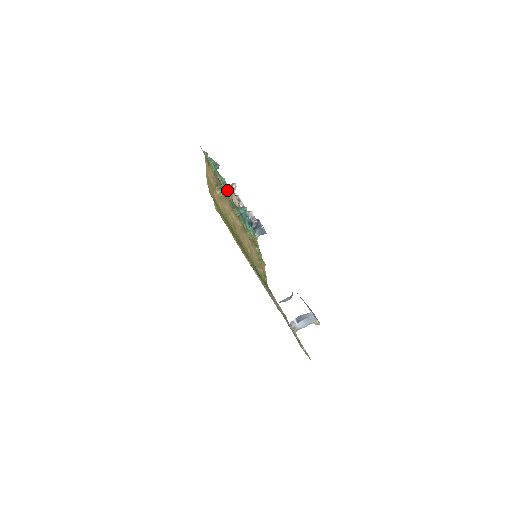
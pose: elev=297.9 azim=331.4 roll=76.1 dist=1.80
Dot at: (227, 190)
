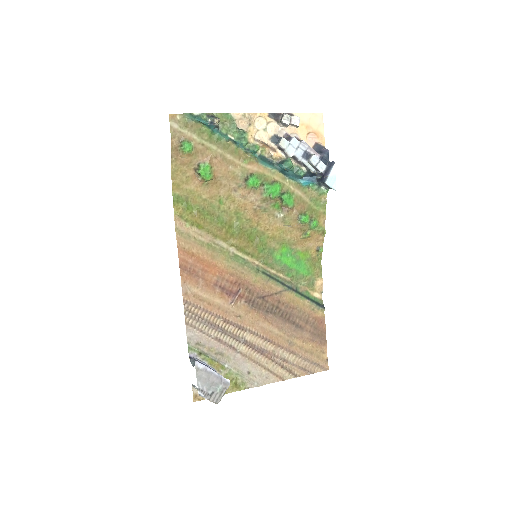
Dot at: (248, 146)
